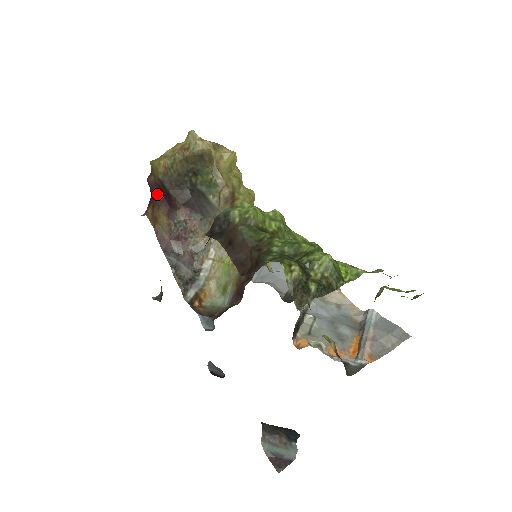
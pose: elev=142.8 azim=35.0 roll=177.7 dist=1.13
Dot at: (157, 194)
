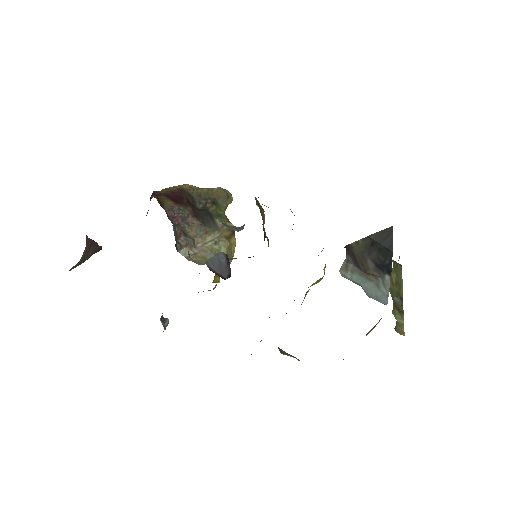
Dot at: (166, 195)
